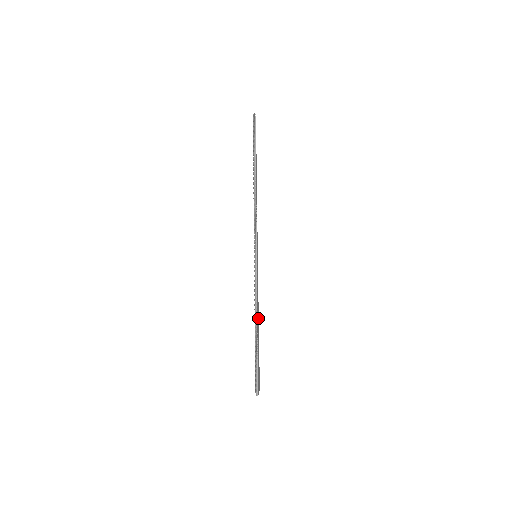
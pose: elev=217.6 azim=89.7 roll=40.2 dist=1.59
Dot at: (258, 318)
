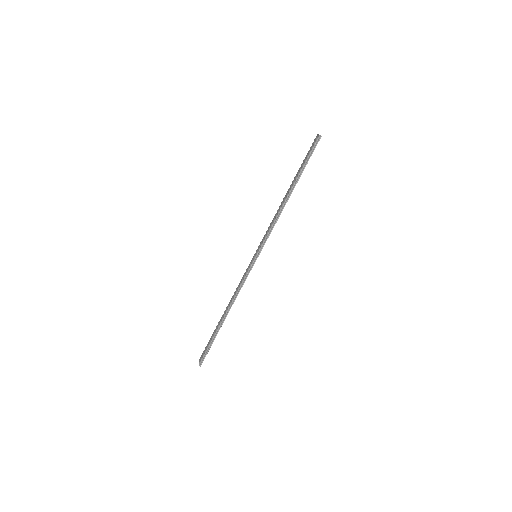
Dot at: occluded
